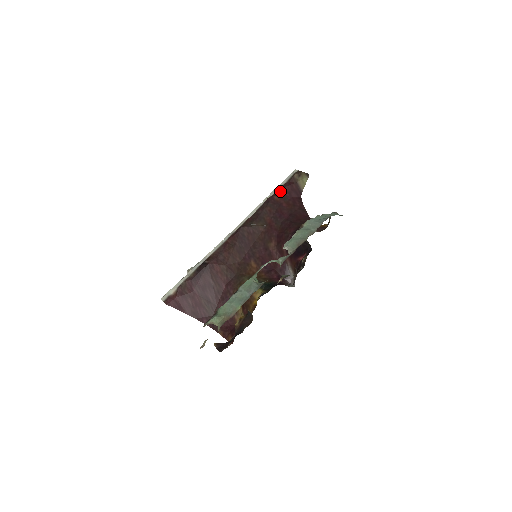
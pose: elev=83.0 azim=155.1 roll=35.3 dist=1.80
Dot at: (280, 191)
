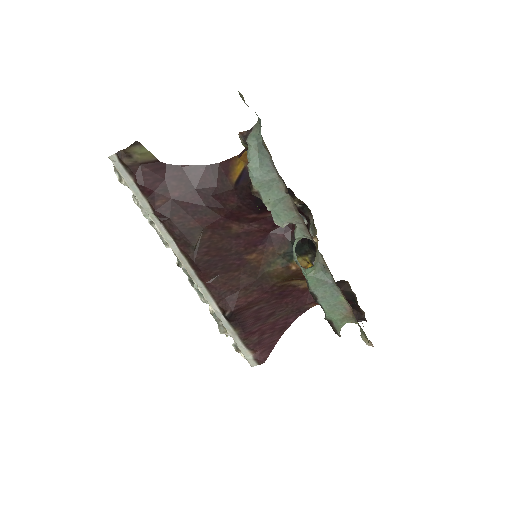
Dot at: (148, 194)
